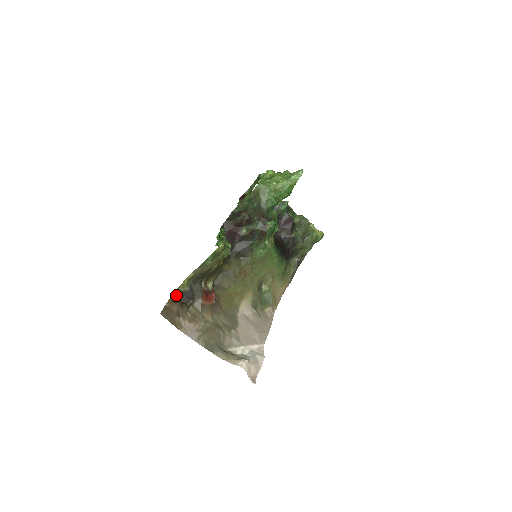
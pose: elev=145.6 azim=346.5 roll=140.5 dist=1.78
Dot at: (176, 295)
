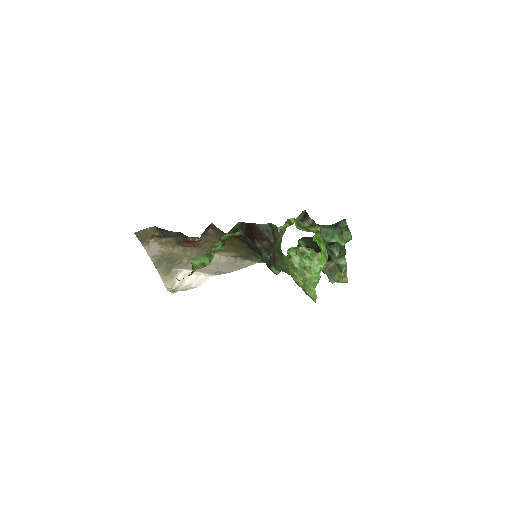
Dot at: (161, 229)
